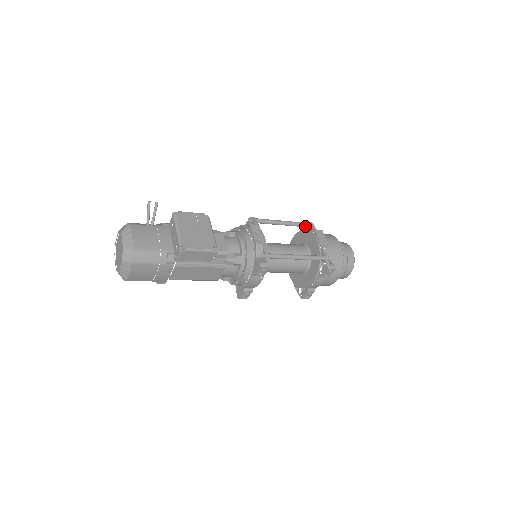
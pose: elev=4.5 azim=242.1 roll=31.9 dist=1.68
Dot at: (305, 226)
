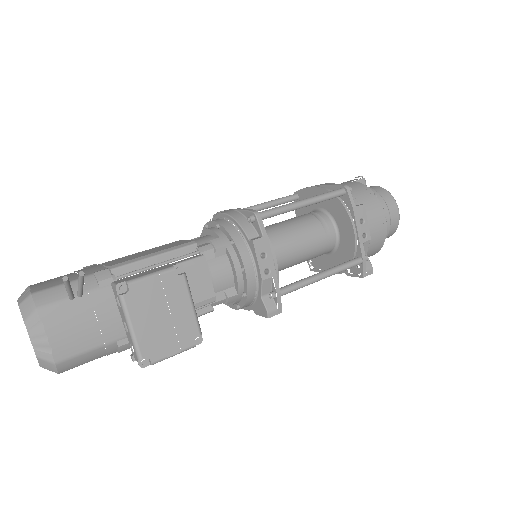
Dot at: (338, 196)
